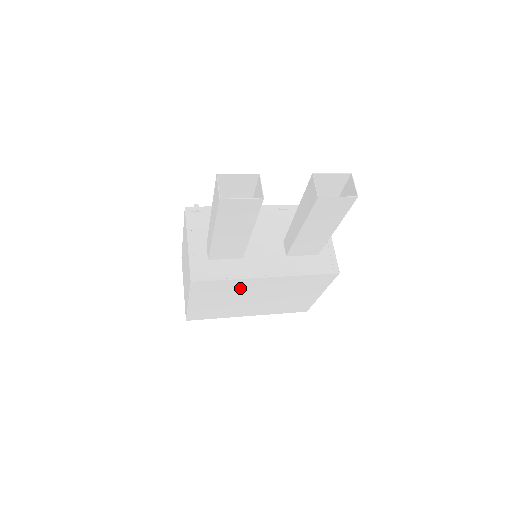
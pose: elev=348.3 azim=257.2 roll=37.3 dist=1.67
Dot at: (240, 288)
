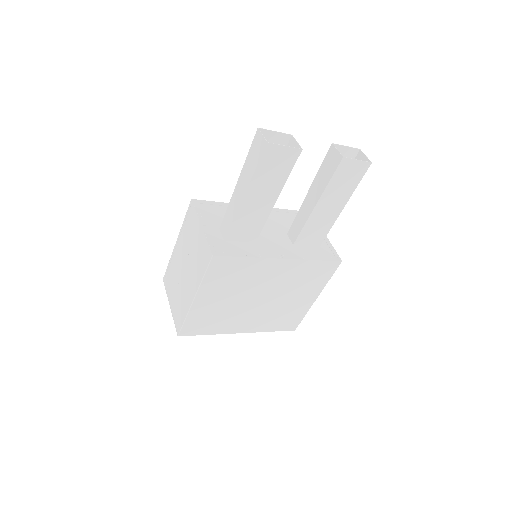
Dot at: (252, 276)
